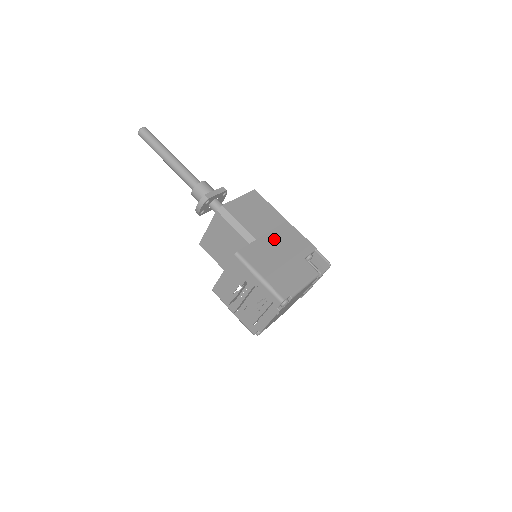
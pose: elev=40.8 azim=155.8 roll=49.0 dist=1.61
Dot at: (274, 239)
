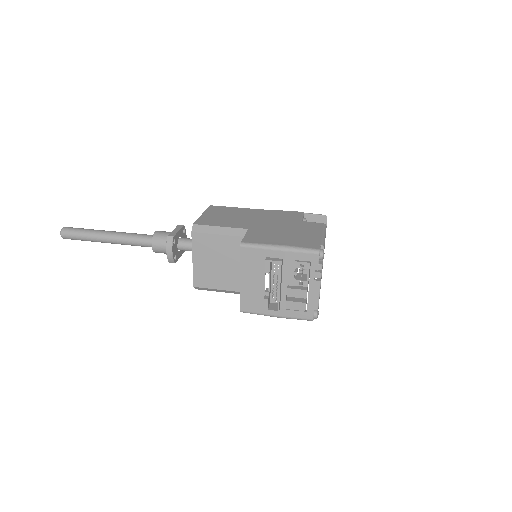
Dot at: (263, 222)
